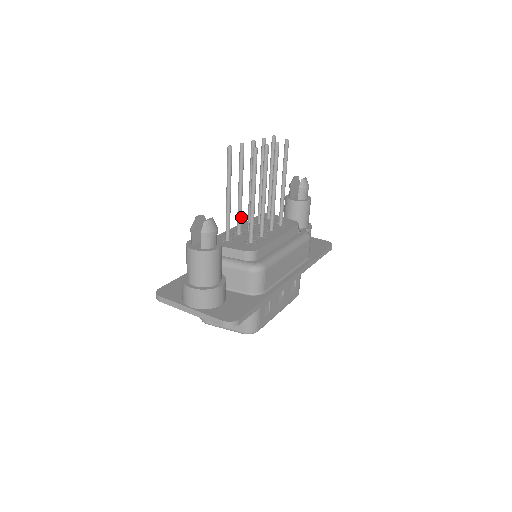
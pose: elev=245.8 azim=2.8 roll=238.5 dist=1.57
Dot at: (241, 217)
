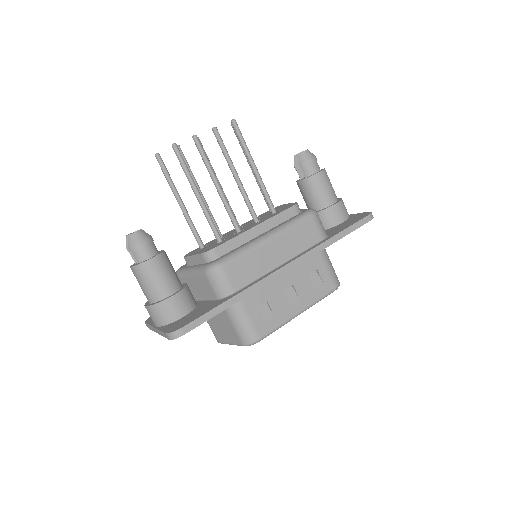
Dot at: (213, 220)
